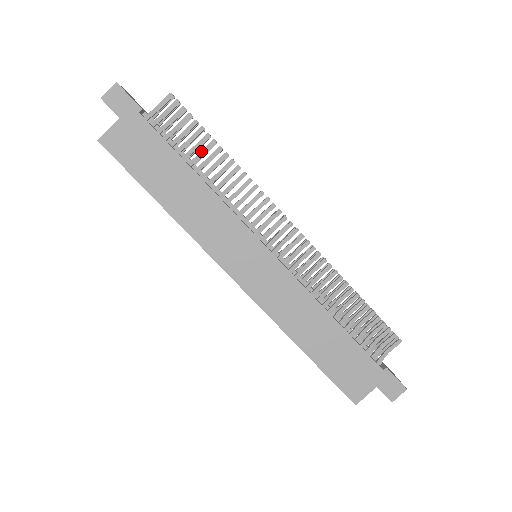
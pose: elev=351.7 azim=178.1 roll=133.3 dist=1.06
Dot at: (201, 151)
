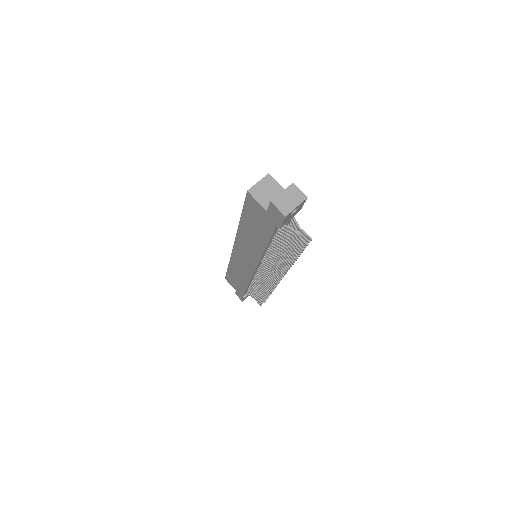
Dot at: (285, 250)
